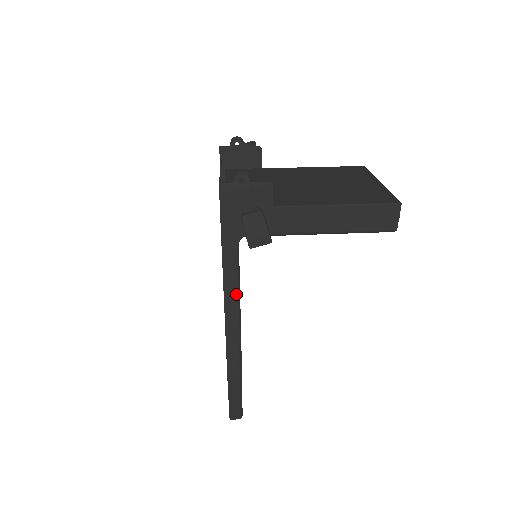
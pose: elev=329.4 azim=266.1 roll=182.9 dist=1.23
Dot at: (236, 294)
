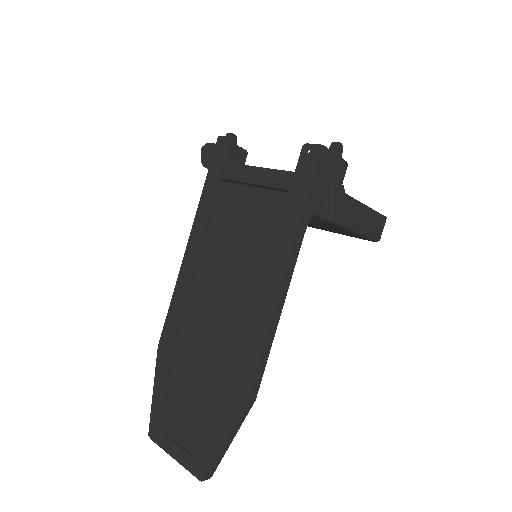
Dot at: (290, 277)
